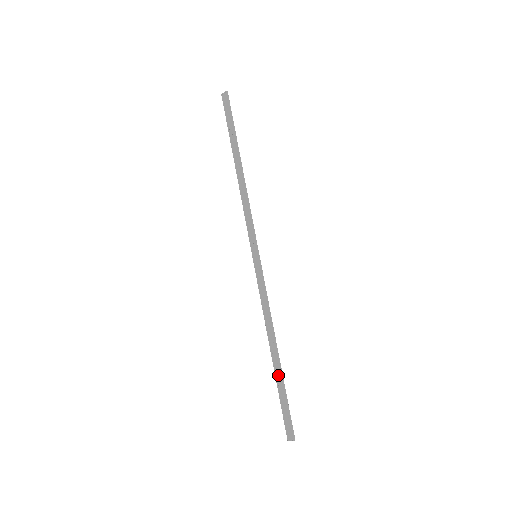
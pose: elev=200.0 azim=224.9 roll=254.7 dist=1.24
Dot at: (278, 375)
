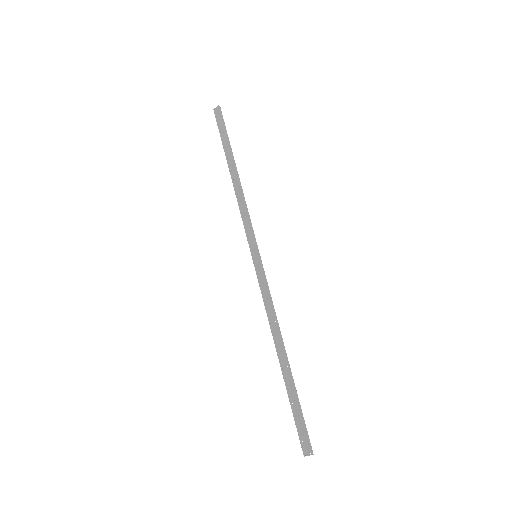
Dot at: (288, 380)
